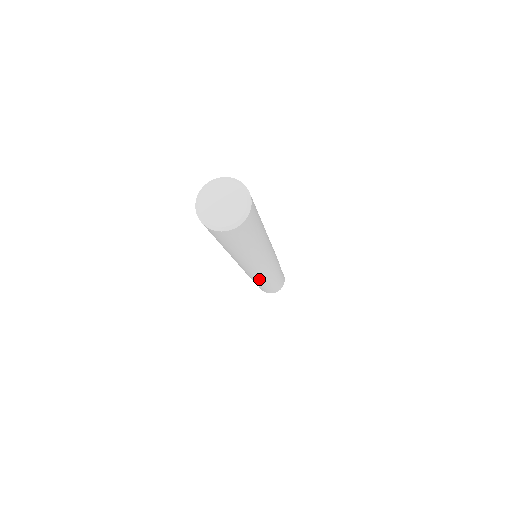
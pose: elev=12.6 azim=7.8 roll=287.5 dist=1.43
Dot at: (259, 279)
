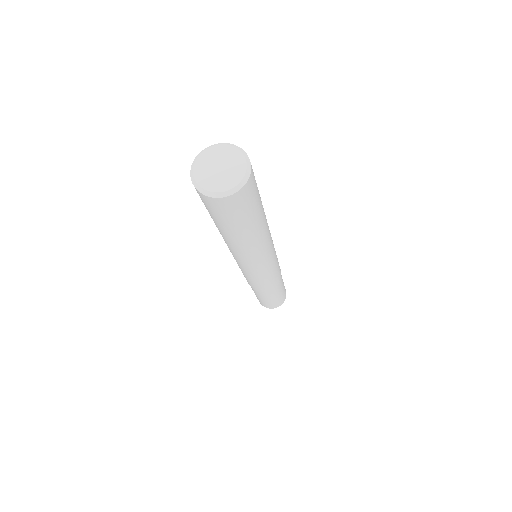
Dot at: (256, 283)
